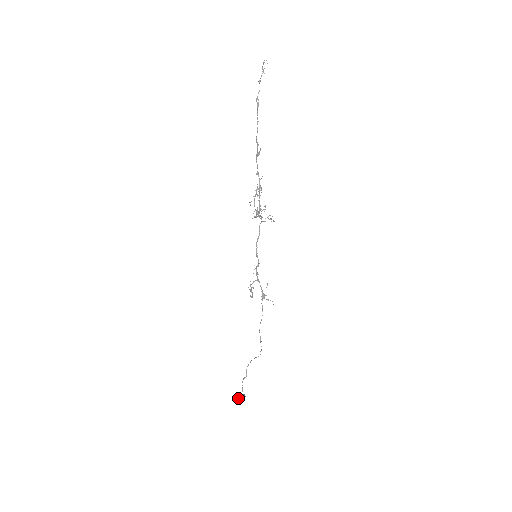
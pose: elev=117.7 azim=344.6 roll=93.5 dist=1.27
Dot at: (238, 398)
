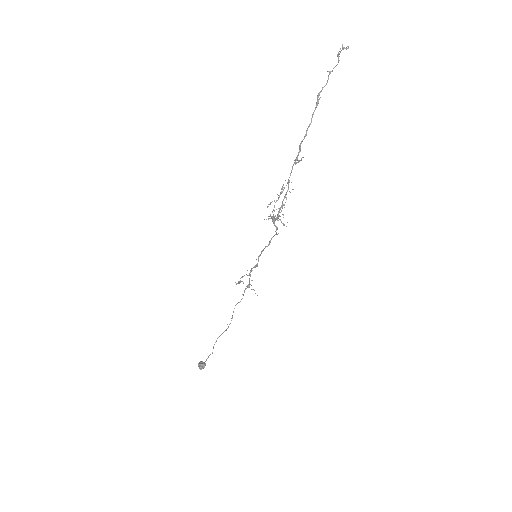
Dot at: (199, 367)
